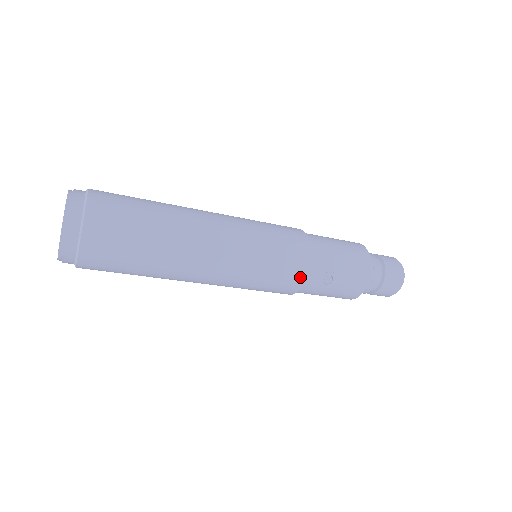
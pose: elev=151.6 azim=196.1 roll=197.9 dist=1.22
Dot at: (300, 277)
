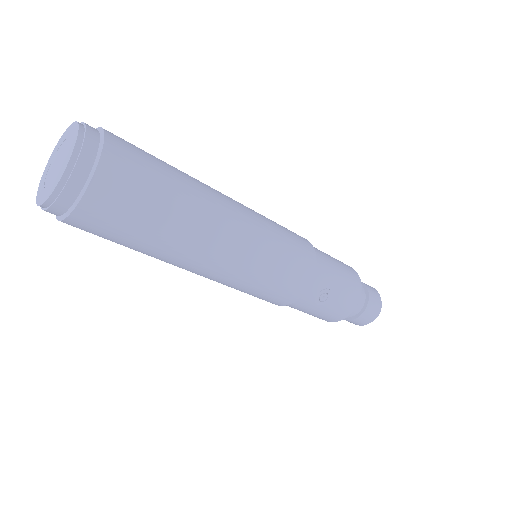
Dot at: (301, 288)
